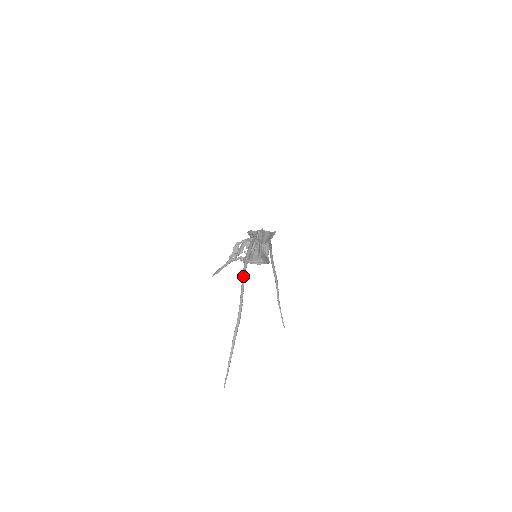
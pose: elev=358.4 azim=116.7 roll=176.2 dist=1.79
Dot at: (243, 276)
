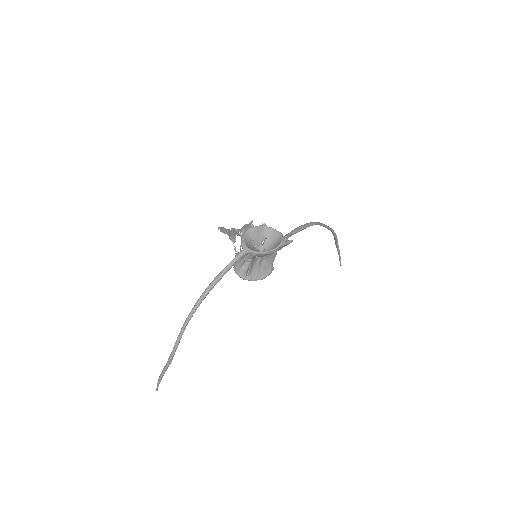
Dot at: (184, 324)
